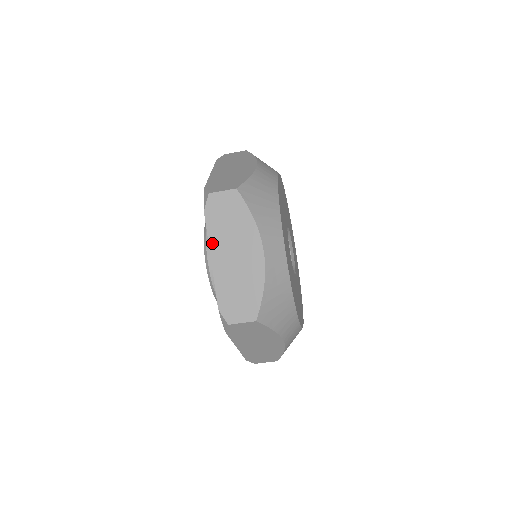
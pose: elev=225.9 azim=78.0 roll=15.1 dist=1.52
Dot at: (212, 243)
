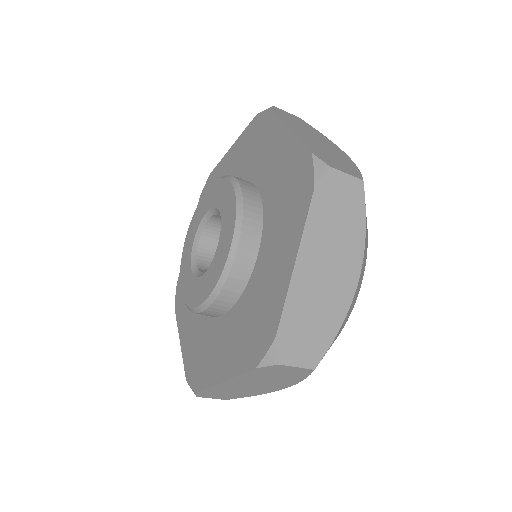
Dot at: (306, 239)
